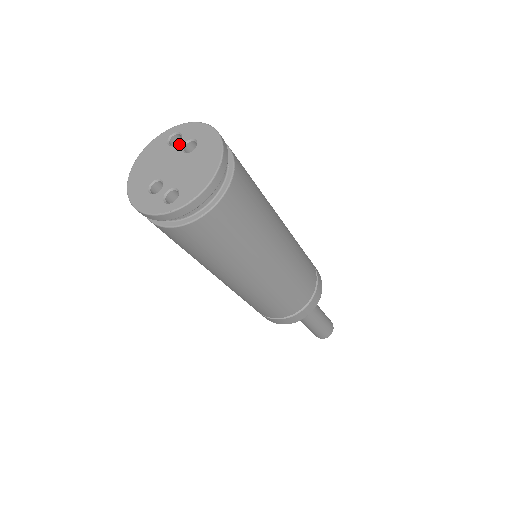
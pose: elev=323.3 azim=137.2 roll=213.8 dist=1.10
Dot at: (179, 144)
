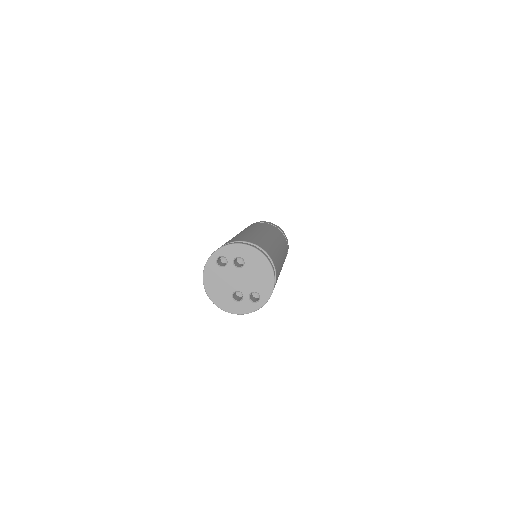
Dot at: (229, 264)
